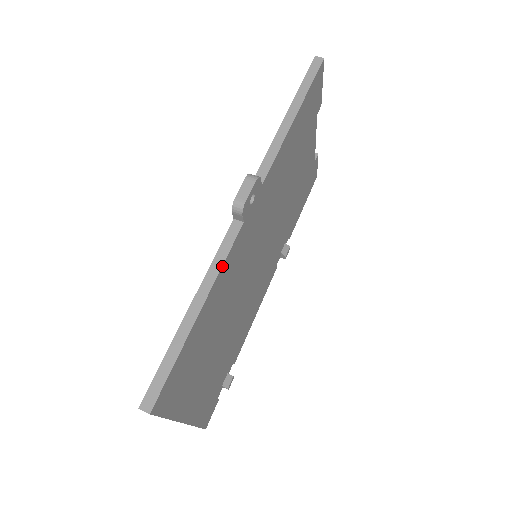
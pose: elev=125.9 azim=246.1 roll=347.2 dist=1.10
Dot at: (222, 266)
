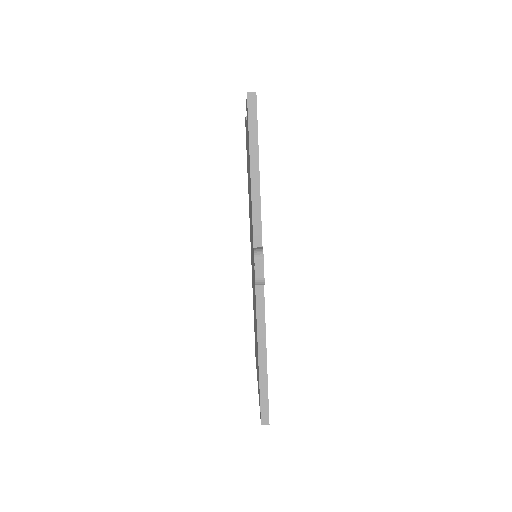
Dot at: occluded
